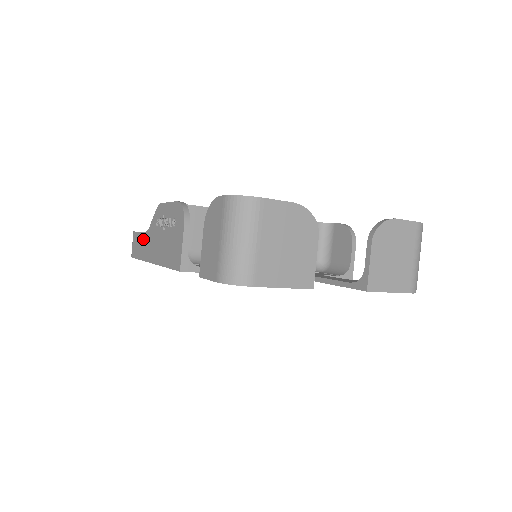
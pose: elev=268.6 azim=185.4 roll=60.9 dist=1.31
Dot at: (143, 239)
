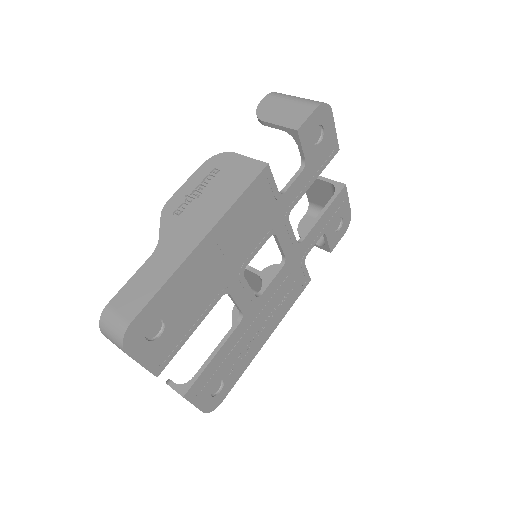
Dot at: (153, 262)
